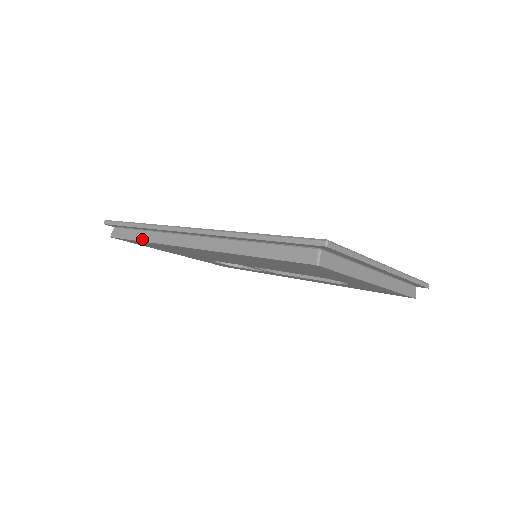
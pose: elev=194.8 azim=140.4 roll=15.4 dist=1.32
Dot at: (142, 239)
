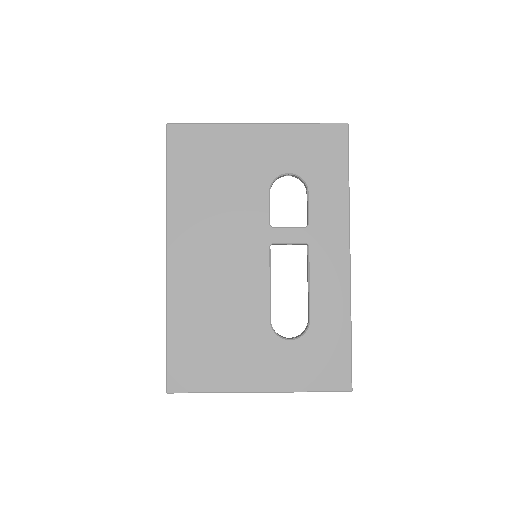
Dot at: occluded
